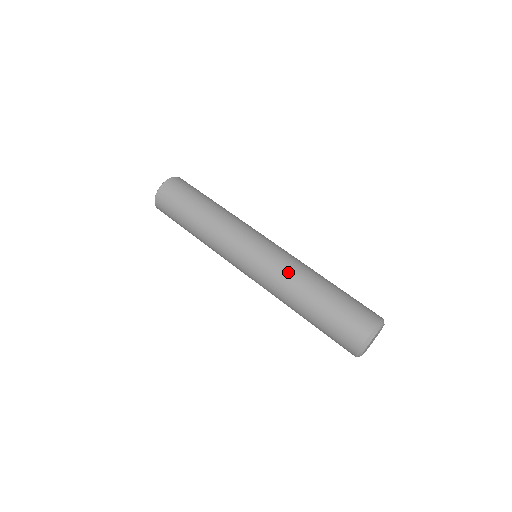
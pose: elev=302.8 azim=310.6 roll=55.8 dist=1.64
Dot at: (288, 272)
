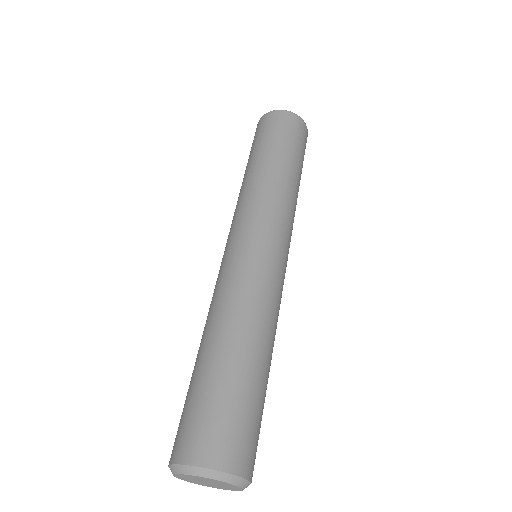
Dot at: (252, 298)
